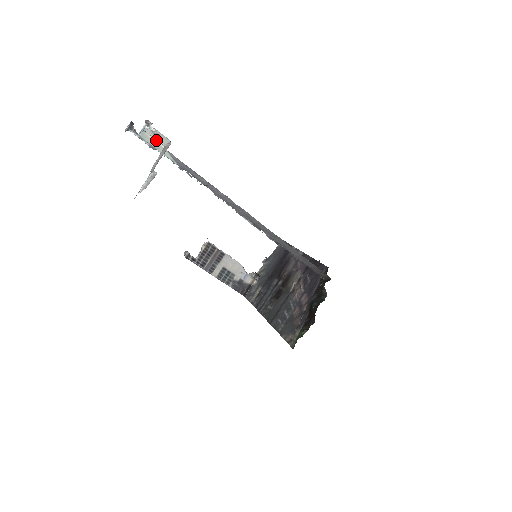
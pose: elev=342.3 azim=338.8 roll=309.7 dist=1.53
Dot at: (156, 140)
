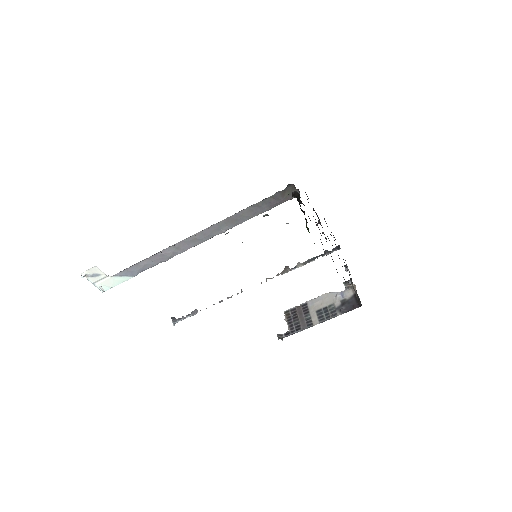
Dot at: (103, 280)
